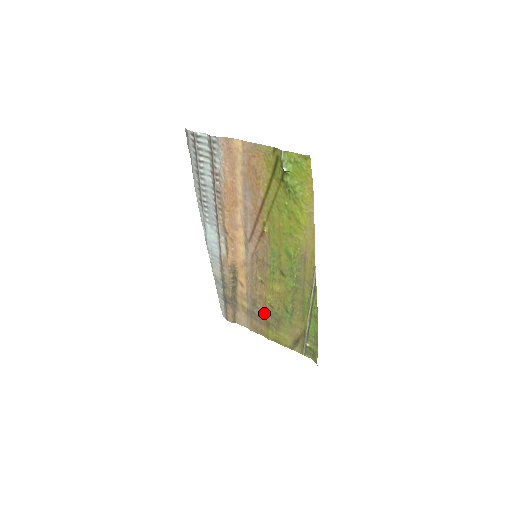
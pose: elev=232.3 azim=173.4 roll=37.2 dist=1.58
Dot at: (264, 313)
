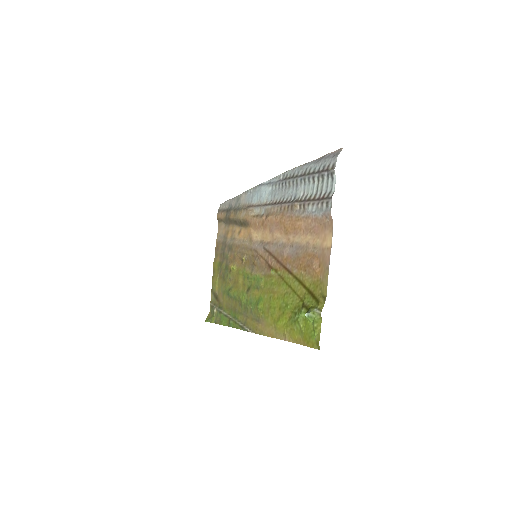
Dot at: (226, 260)
